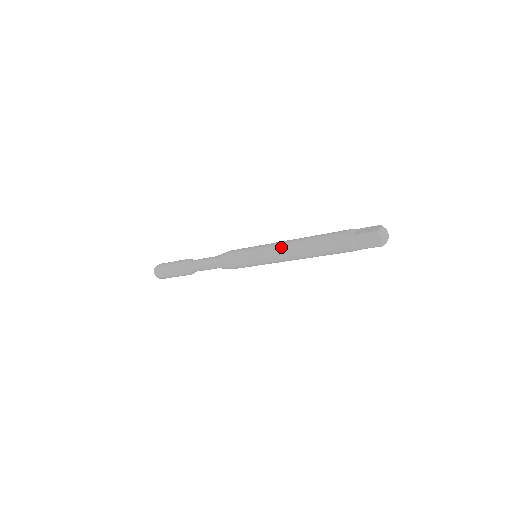
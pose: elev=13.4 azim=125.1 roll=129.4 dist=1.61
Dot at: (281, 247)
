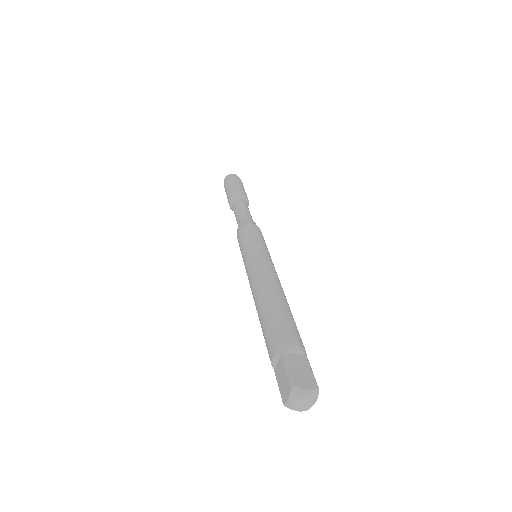
Dot at: (259, 273)
